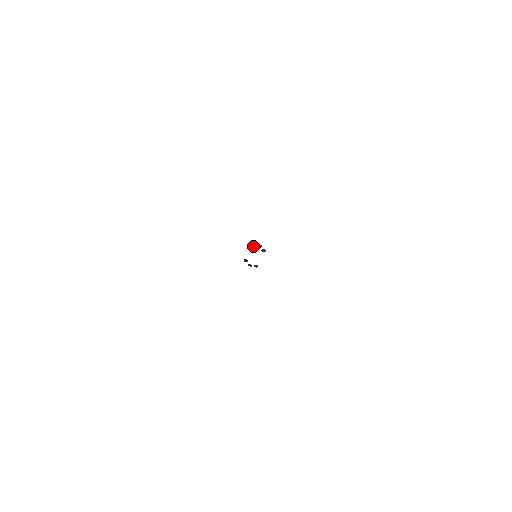
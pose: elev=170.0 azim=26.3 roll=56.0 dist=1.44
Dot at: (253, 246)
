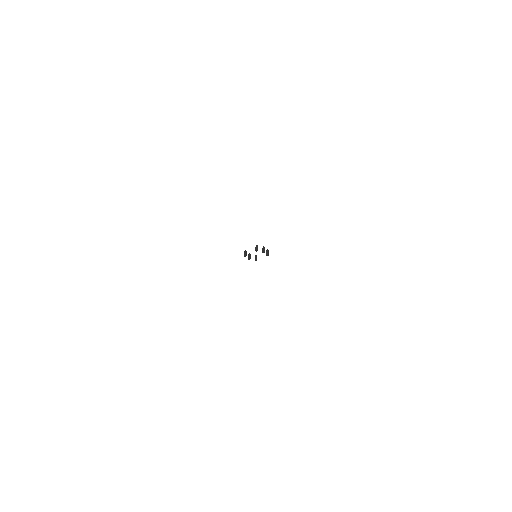
Dot at: (255, 250)
